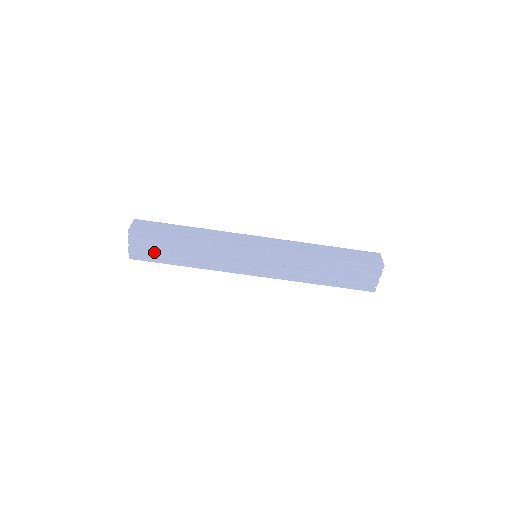
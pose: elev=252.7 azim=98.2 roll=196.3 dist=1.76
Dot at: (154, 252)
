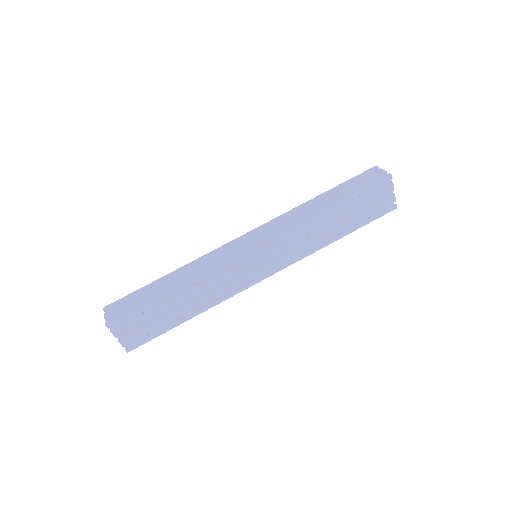
Dot at: (149, 327)
